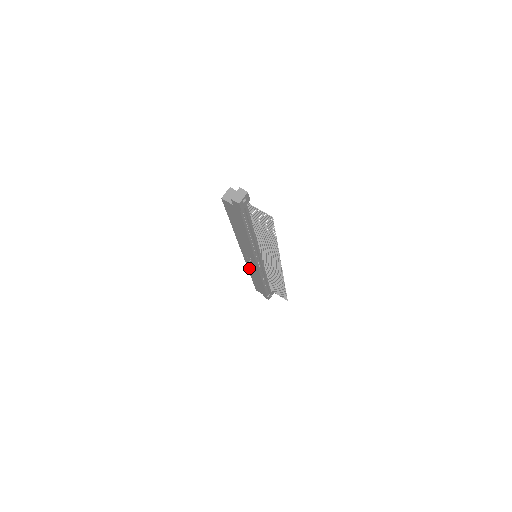
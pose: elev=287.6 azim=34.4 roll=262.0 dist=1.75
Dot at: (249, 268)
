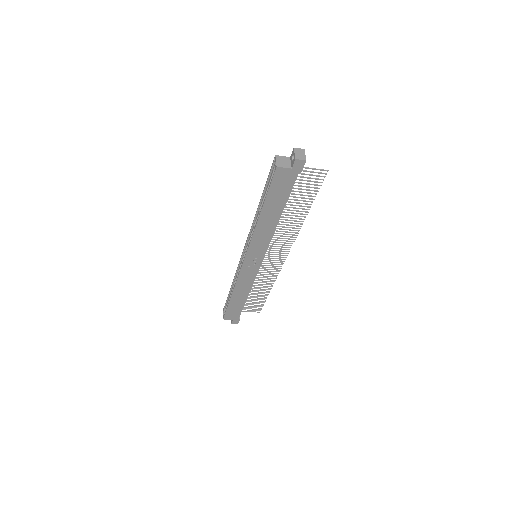
Dot at: (239, 280)
